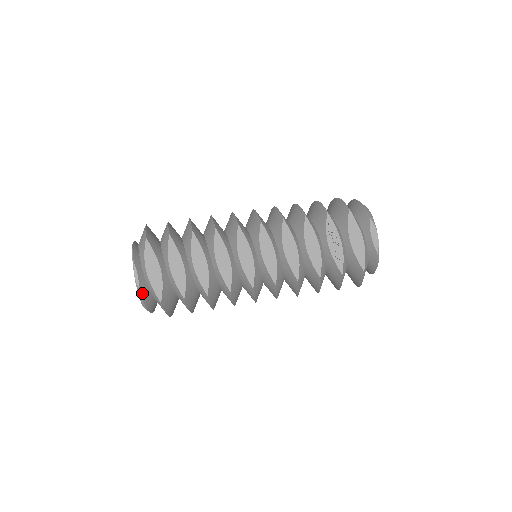
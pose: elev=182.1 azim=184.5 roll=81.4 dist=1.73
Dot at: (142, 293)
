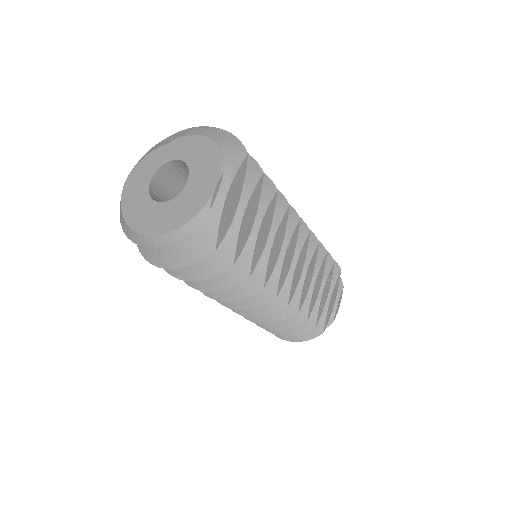
Dot at: (201, 219)
